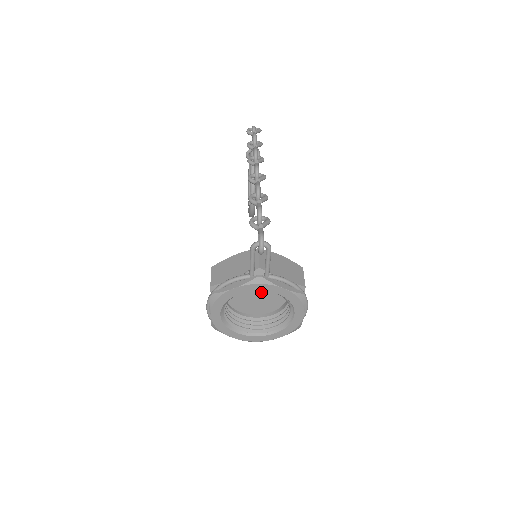
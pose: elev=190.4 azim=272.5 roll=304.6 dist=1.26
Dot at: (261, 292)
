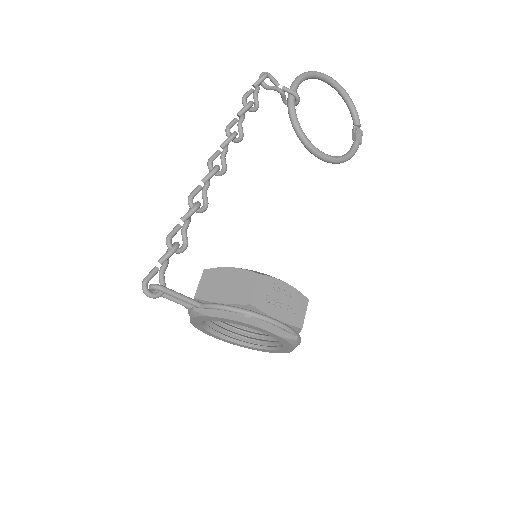
Dot at: occluded
